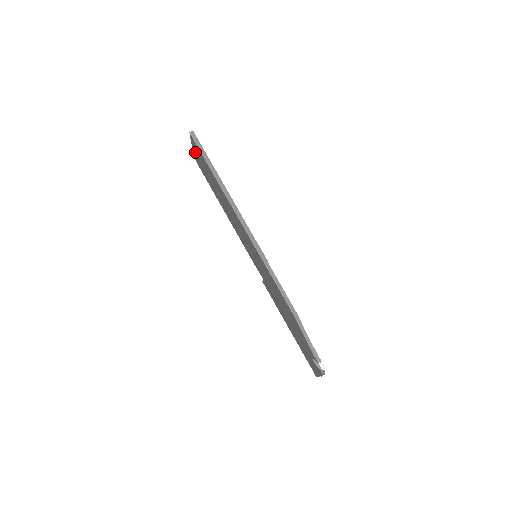
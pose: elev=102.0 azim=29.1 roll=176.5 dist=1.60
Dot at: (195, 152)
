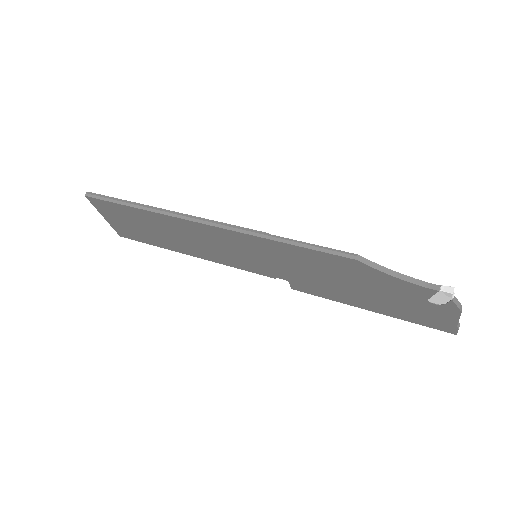
Dot at: (111, 220)
